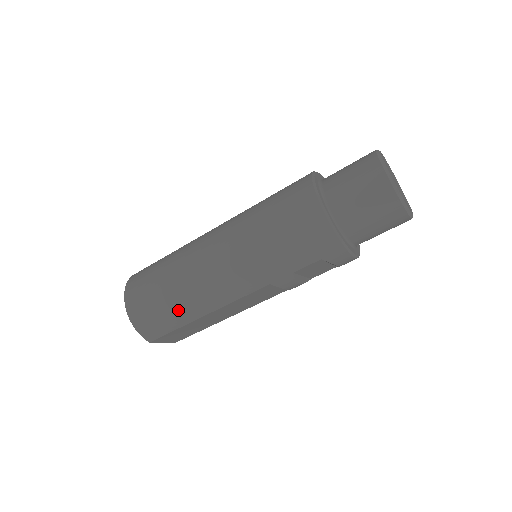
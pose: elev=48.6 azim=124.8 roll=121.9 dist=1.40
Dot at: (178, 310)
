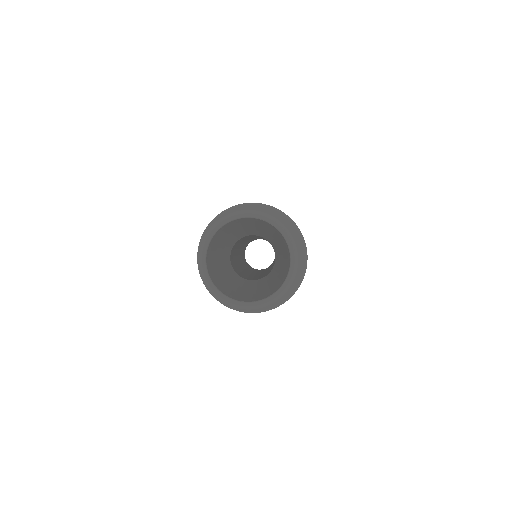
Dot at: occluded
